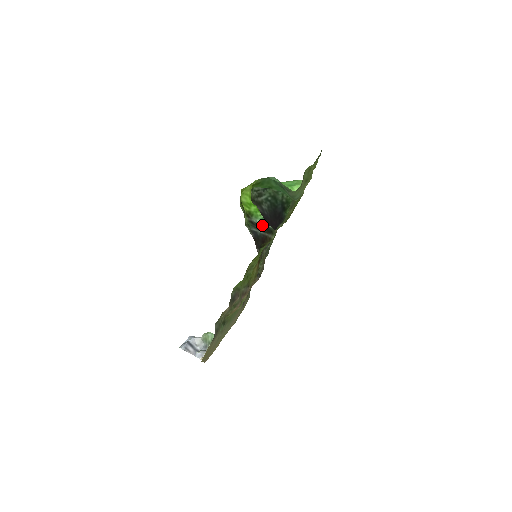
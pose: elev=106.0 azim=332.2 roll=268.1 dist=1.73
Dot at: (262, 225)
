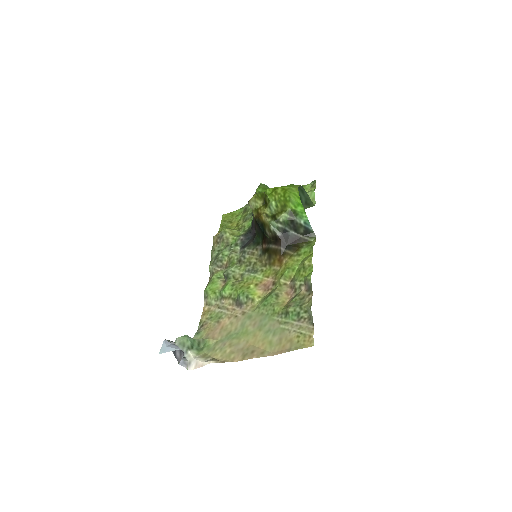
Dot at: (304, 226)
